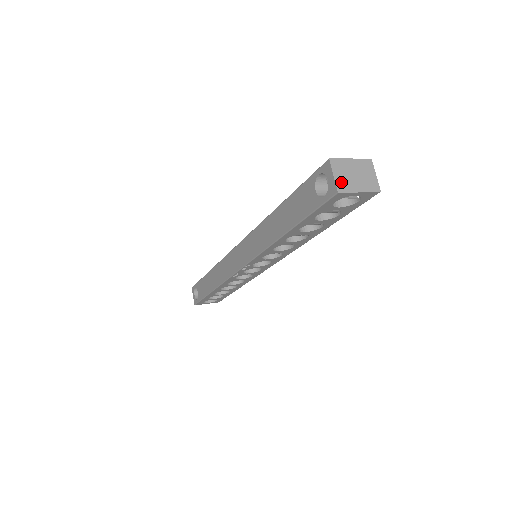
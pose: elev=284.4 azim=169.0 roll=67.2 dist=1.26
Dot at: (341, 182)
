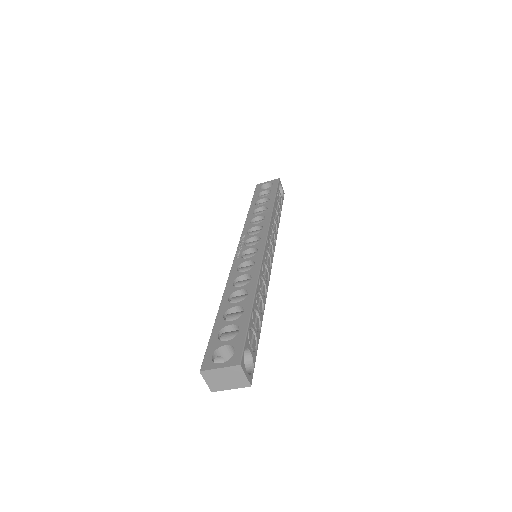
Dot at: (213, 385)
